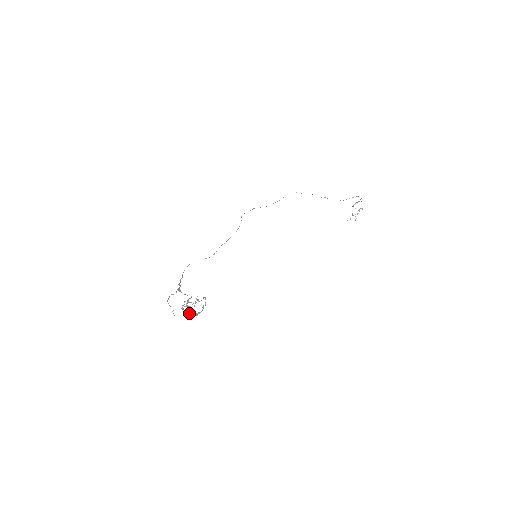
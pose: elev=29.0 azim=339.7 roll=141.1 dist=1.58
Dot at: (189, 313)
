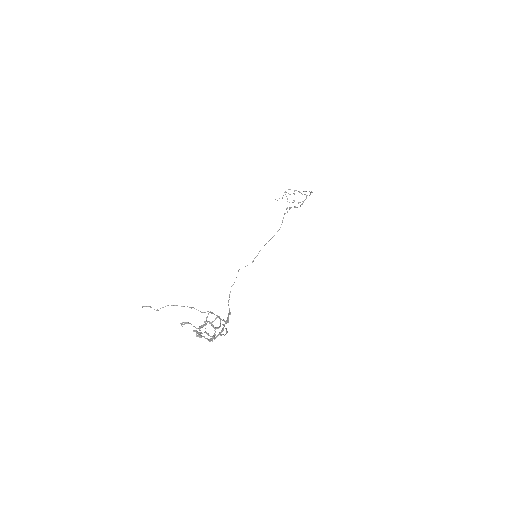
Dot at: (182, 324)
